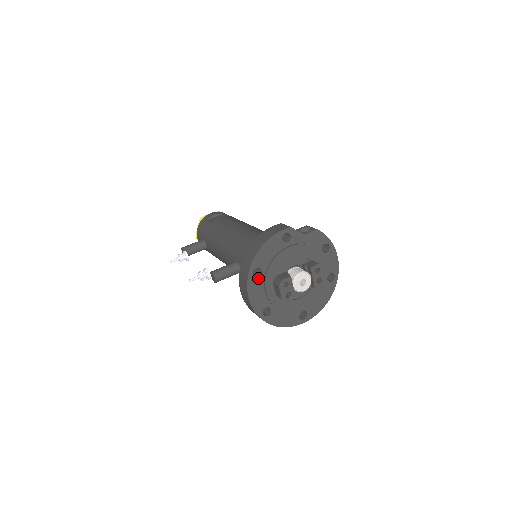
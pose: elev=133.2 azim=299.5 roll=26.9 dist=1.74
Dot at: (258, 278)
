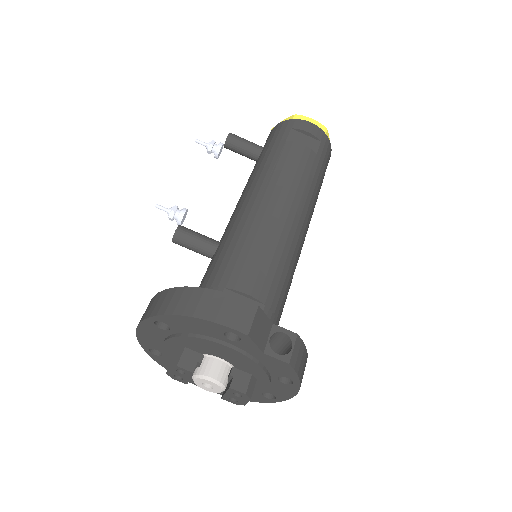
Dot at: (161, 329)
